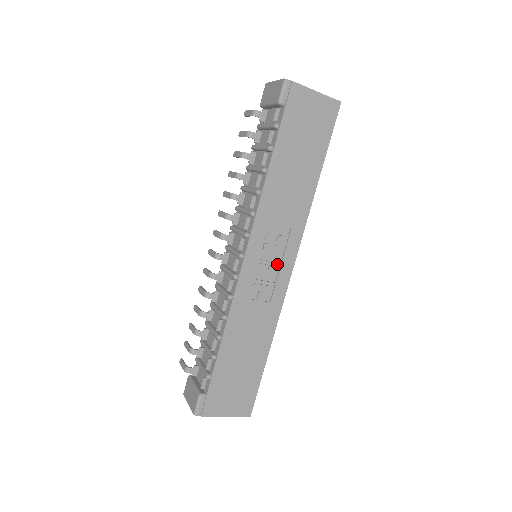
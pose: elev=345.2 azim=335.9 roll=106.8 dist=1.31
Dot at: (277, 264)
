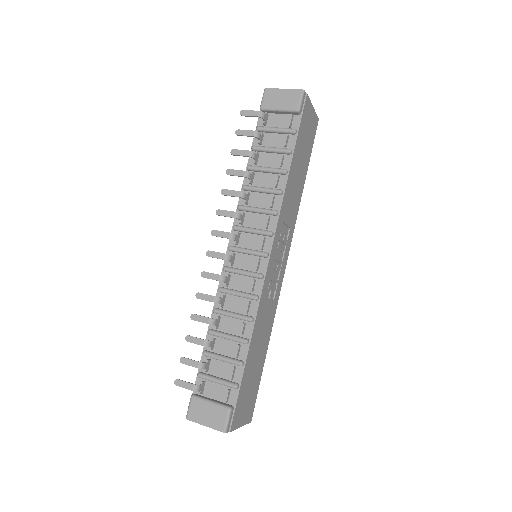
Dot at: (281, 262)
